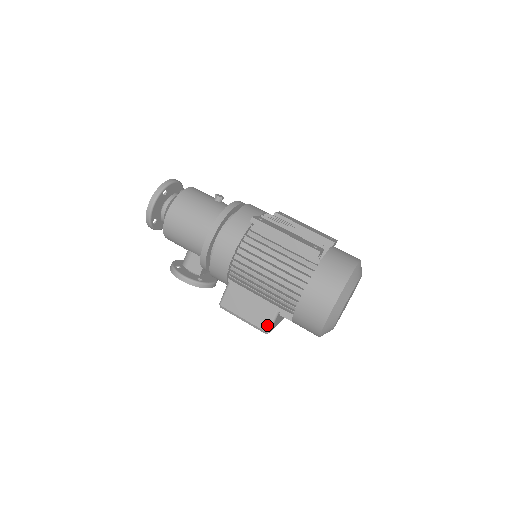
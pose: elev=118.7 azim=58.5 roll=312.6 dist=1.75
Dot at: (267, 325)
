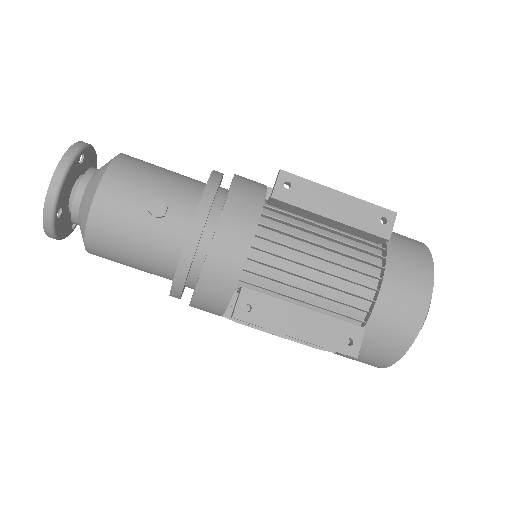
Dot at: occluded
